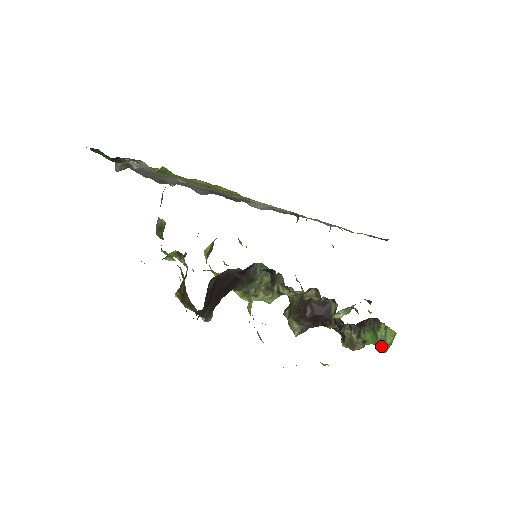
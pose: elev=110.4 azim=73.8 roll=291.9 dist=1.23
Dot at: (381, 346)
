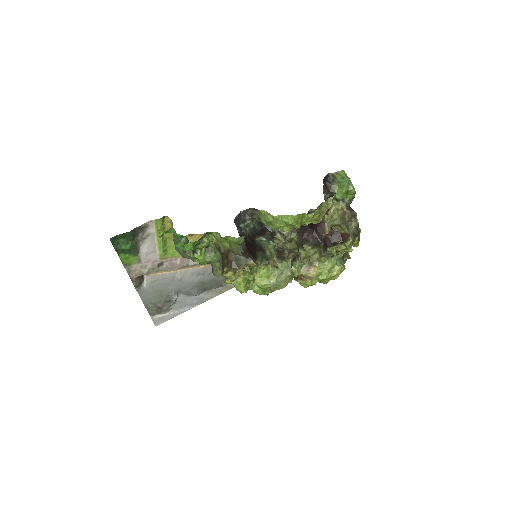
Dot at: (347, 184)
